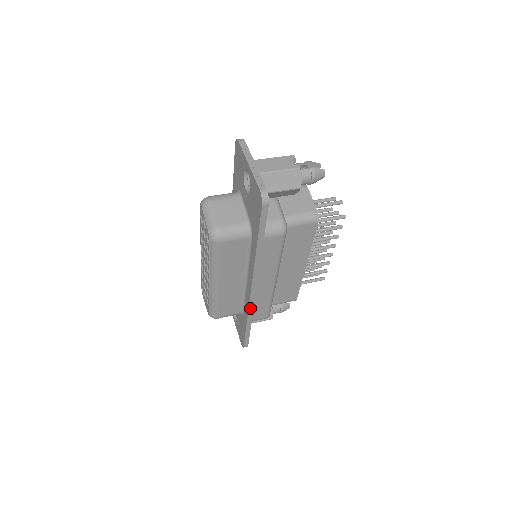
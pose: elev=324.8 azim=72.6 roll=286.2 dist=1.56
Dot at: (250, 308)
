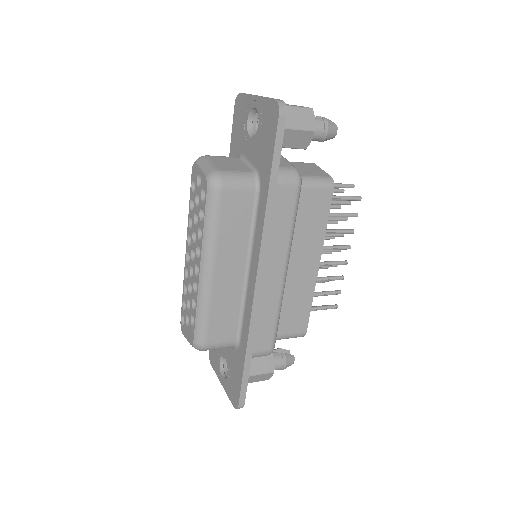
Dot at: (253, 317)
